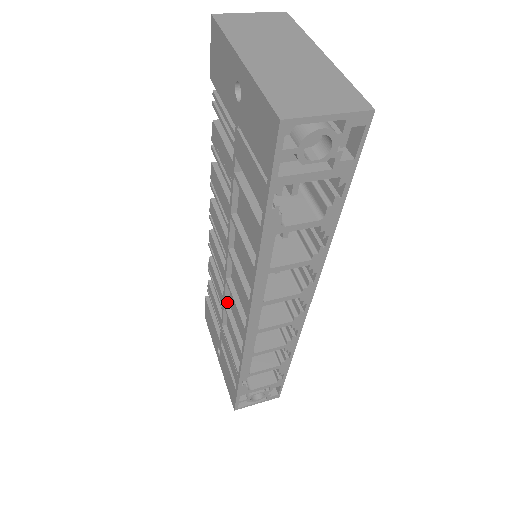
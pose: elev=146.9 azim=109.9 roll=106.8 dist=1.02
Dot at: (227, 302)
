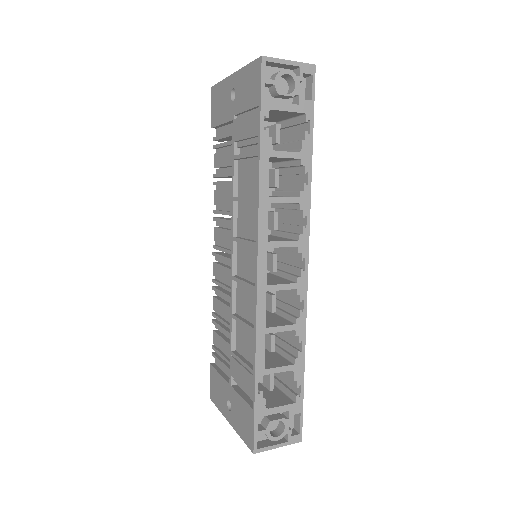
Dot at: (234, 312)
